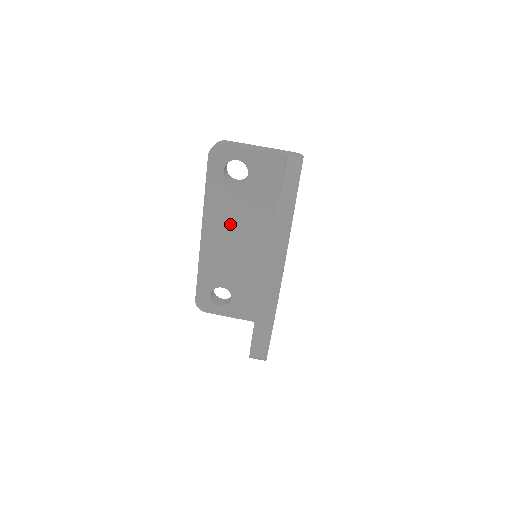
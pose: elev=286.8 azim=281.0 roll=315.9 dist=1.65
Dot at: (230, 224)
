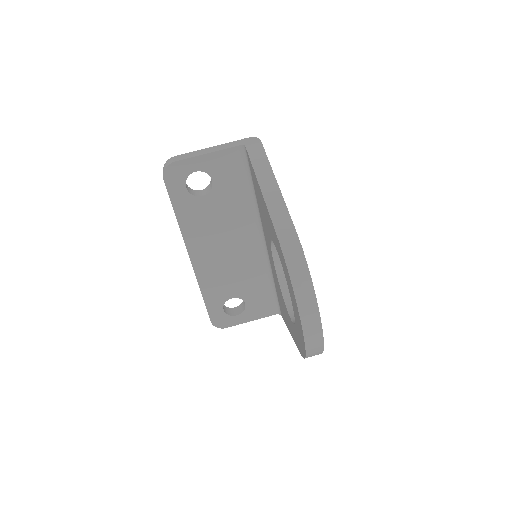
Dot at: (214, 236)
